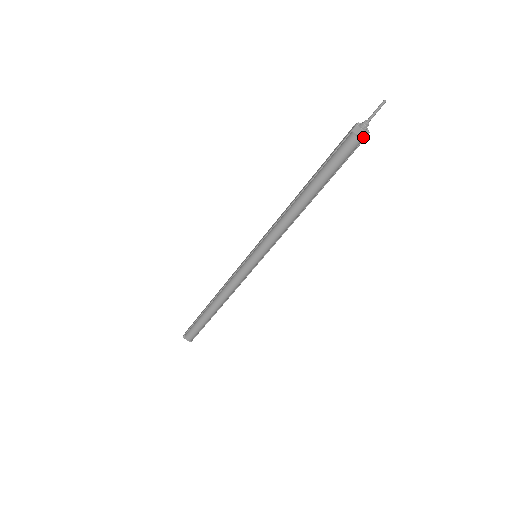
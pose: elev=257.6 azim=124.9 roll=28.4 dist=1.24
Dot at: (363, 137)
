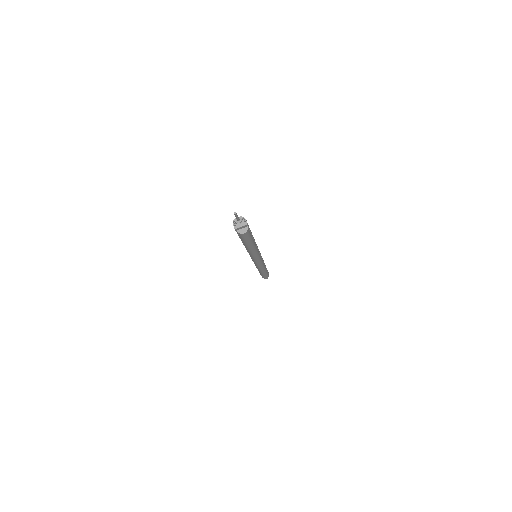
Dot at: (246, 226)
